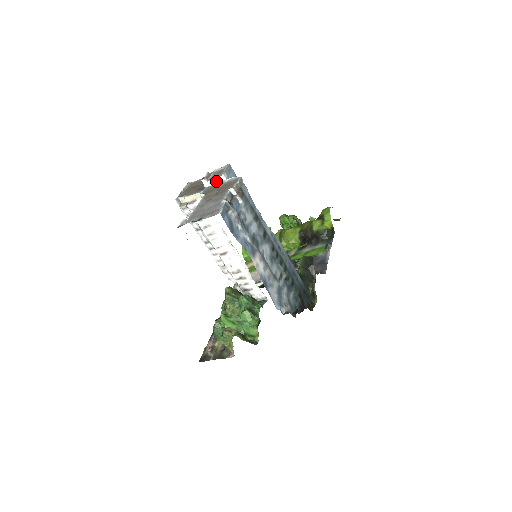
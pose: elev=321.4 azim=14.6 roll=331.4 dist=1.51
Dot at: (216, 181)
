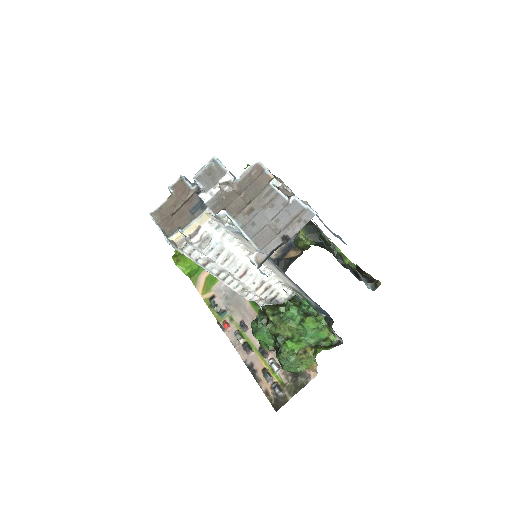
Dot at: (222, 186)
